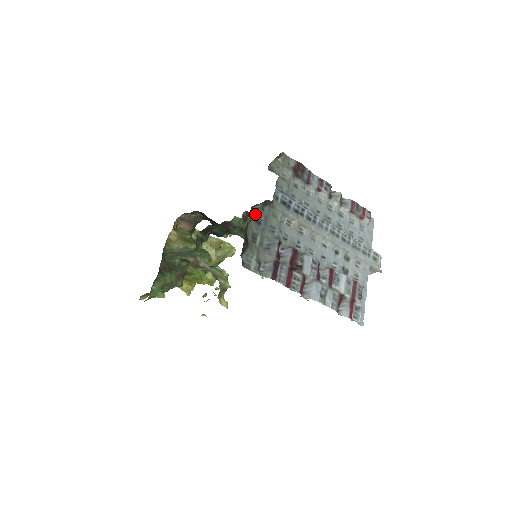
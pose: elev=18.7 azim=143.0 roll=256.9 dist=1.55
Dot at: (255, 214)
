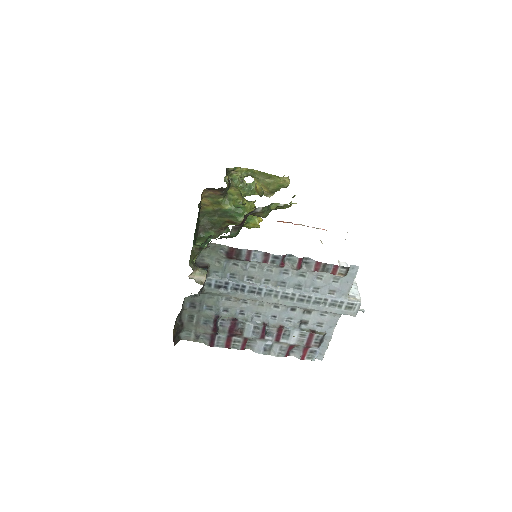
Dot at: (188, 302)
